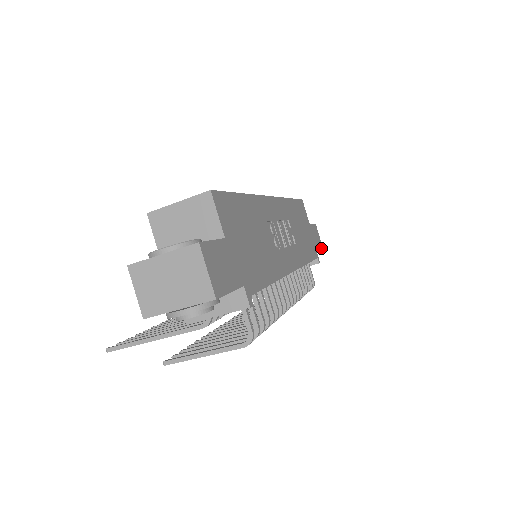
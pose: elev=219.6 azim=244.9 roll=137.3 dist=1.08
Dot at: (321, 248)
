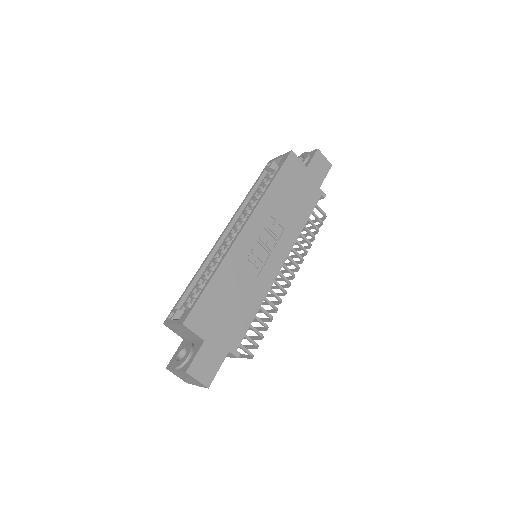
Dot at: occluded
